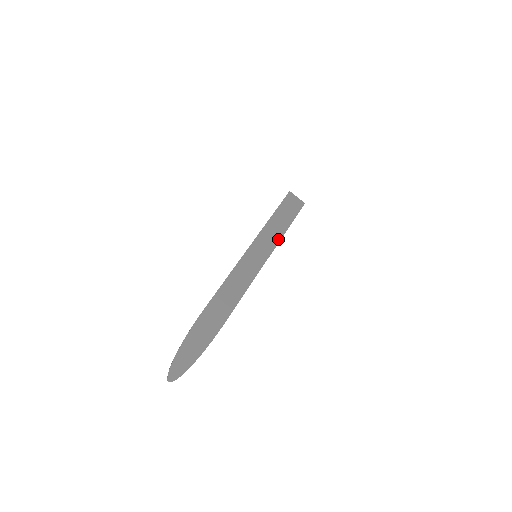
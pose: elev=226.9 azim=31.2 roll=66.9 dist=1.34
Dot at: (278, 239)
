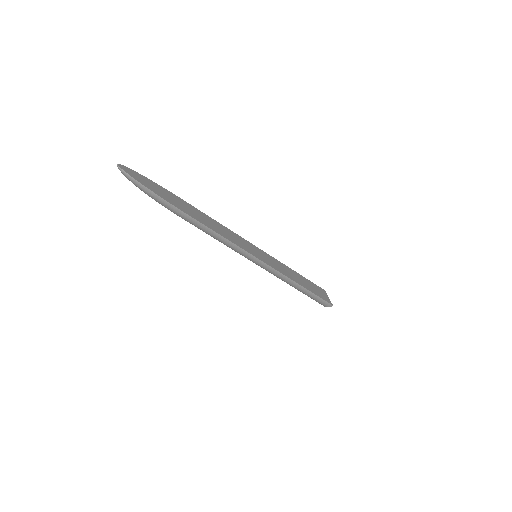
Dot at: (285, 274)
